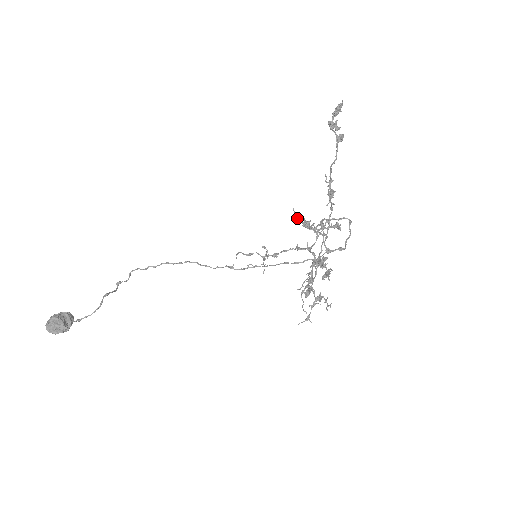
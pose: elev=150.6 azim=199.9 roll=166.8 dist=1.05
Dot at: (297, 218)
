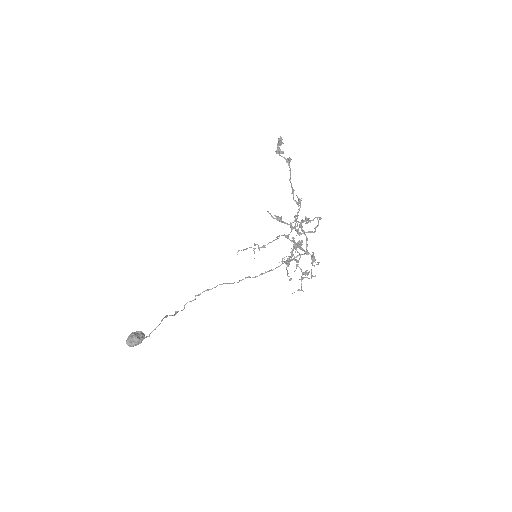
Dot at: (271, 216)
